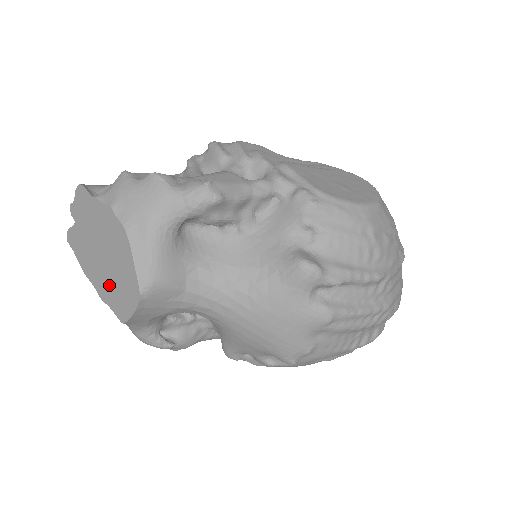
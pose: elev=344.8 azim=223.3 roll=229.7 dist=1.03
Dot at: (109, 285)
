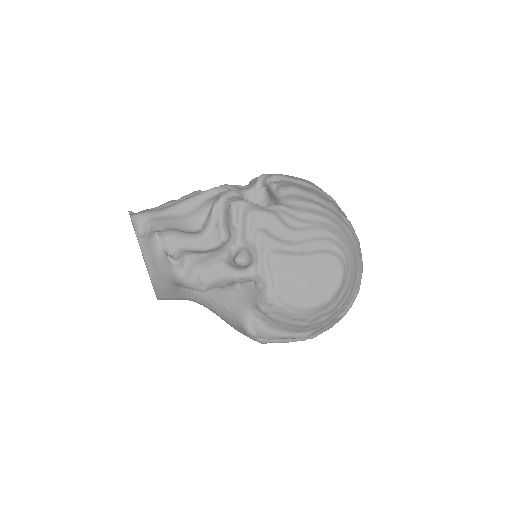
Dot at: occluded
